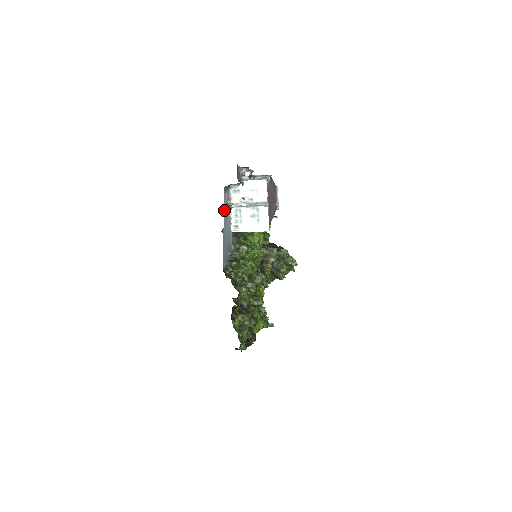
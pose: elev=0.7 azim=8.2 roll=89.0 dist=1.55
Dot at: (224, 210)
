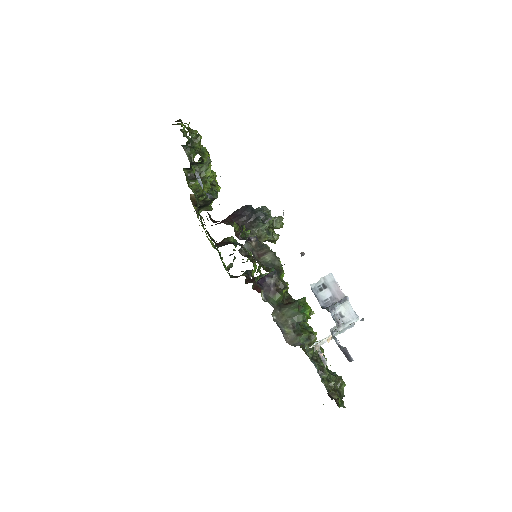
Dot at: occluded
